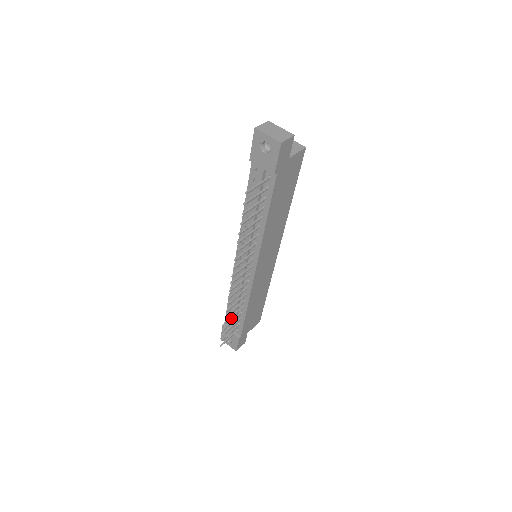
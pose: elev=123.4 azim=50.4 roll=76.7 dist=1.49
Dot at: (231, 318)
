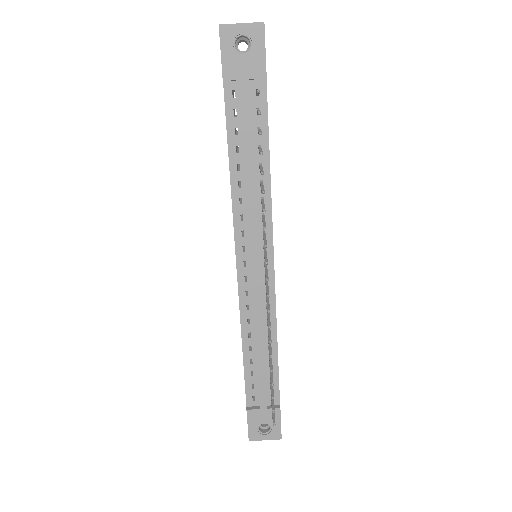
Dot at: (258, 382)
